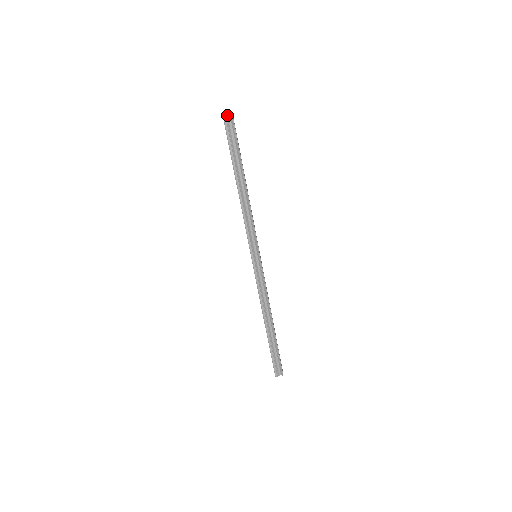
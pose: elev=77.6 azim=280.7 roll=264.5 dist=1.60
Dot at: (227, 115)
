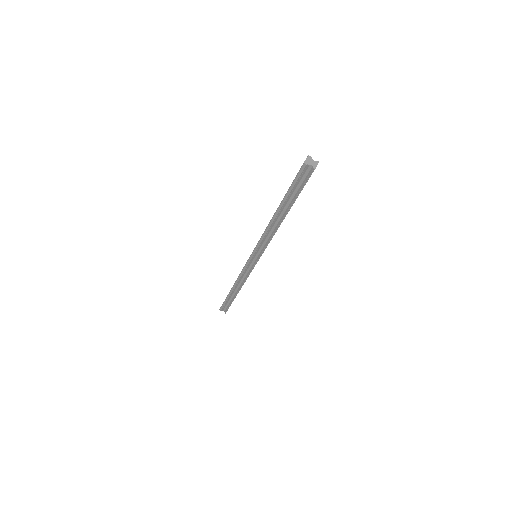
Dot at: (309, 166)
